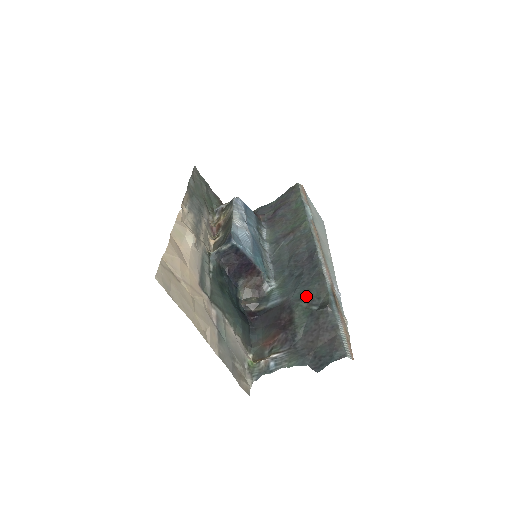
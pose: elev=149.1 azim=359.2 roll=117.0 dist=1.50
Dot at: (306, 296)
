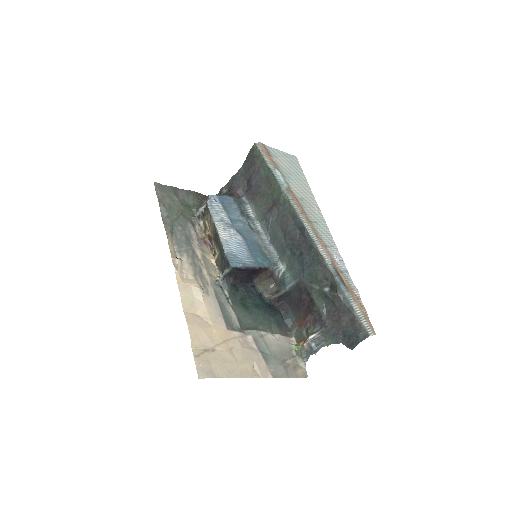
Dot at: (315, 278)
